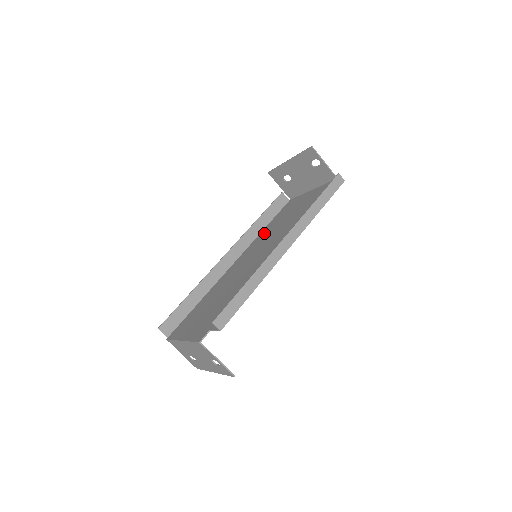
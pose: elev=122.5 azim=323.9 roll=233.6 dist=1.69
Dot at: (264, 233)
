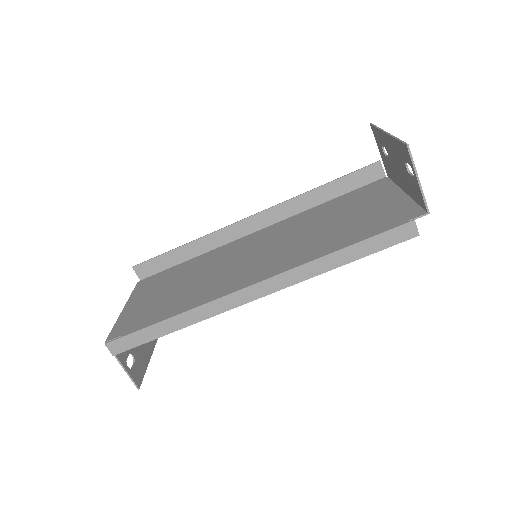
Dot at: (309, 215)
